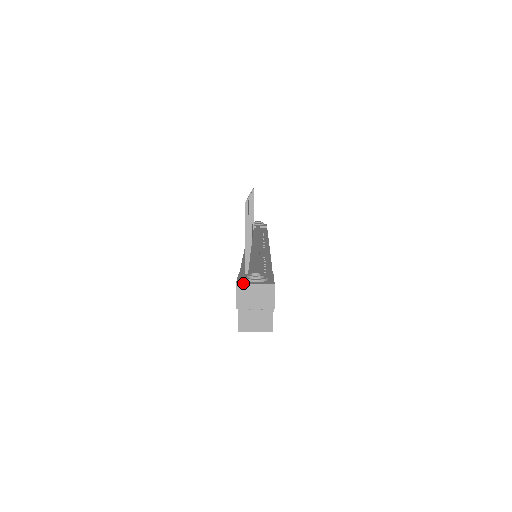
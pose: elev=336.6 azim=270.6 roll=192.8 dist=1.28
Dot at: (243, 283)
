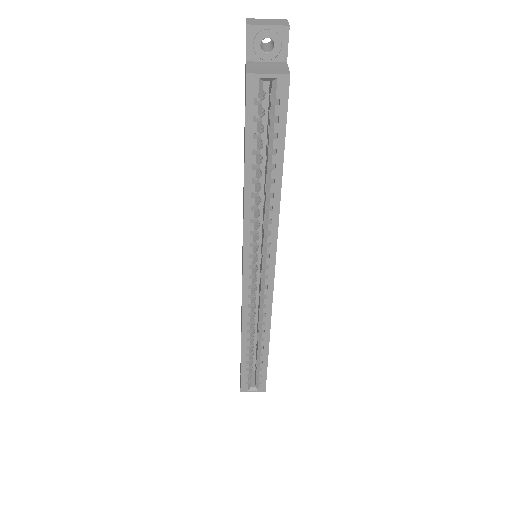
Dot at: (254, 18)
